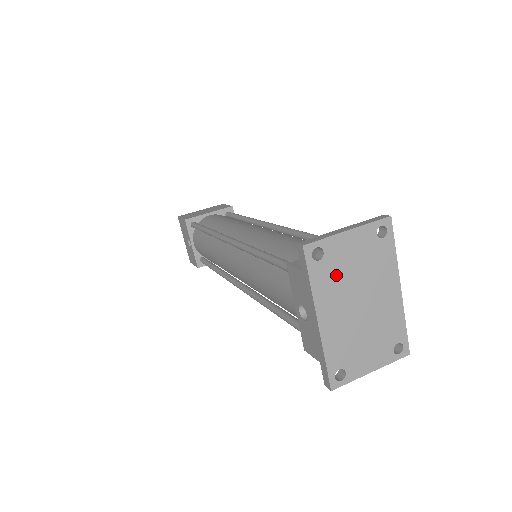
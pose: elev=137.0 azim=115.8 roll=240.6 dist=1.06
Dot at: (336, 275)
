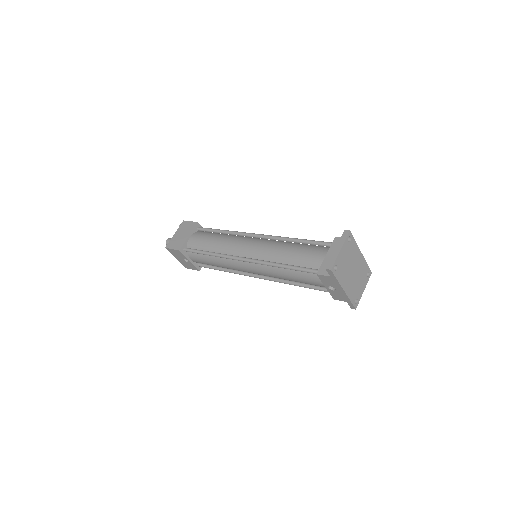
Dot at: (343, 269)
